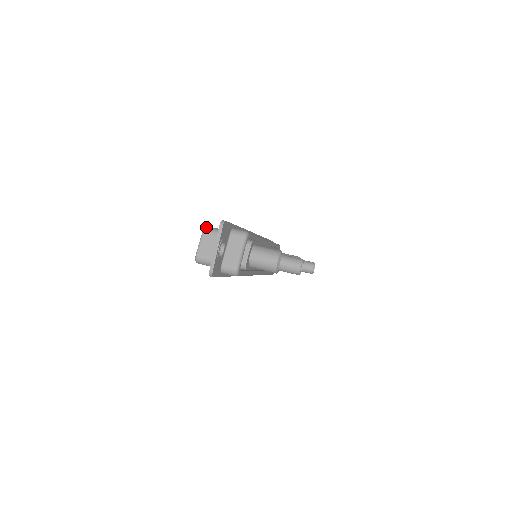
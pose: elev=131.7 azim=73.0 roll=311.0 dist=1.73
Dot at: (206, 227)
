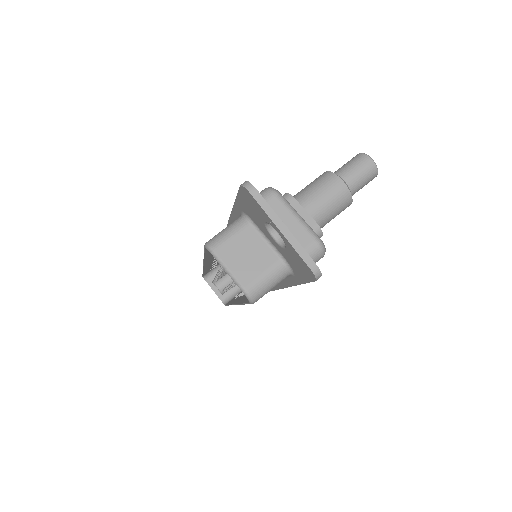
Dot at: (208, 243)
